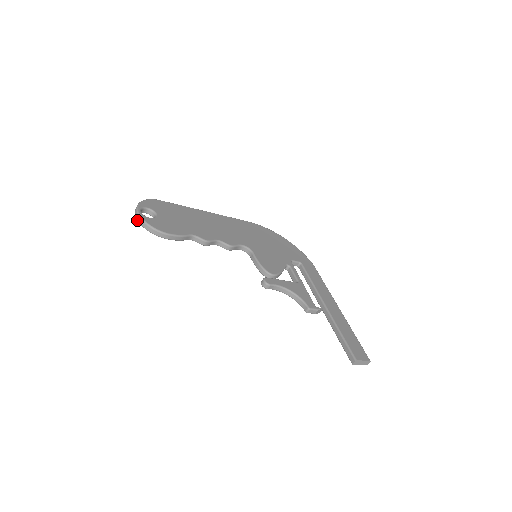
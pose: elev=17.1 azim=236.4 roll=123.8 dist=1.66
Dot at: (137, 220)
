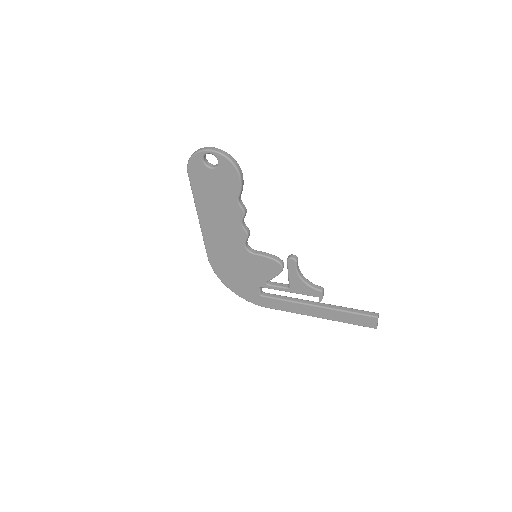
Dot at: (217, 151)
